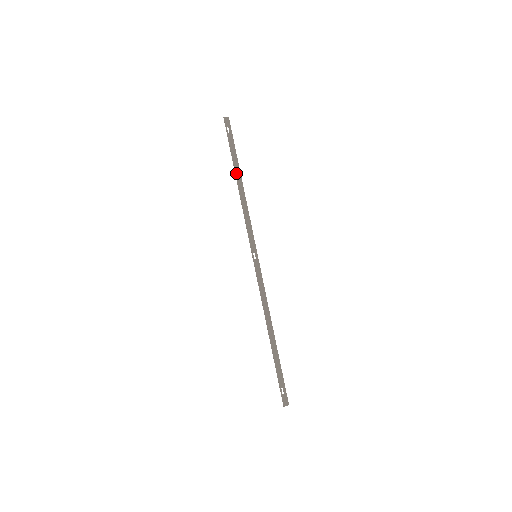
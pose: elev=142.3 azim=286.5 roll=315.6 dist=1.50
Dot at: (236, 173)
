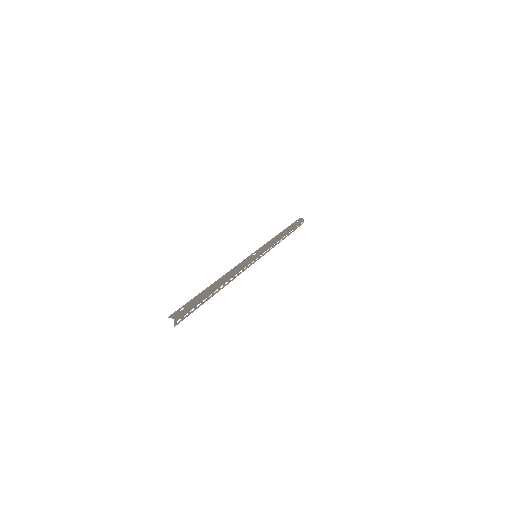
Dot at: (284, 231)
